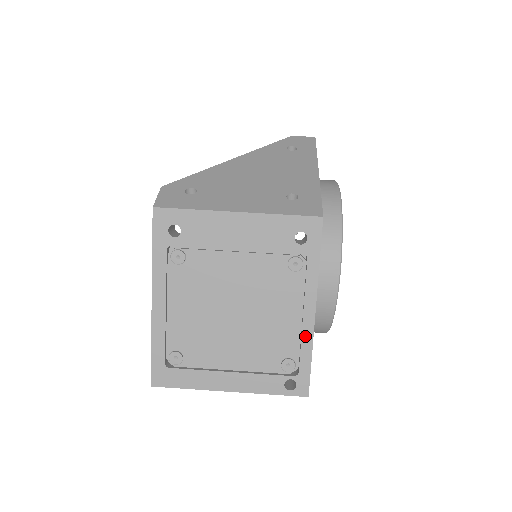
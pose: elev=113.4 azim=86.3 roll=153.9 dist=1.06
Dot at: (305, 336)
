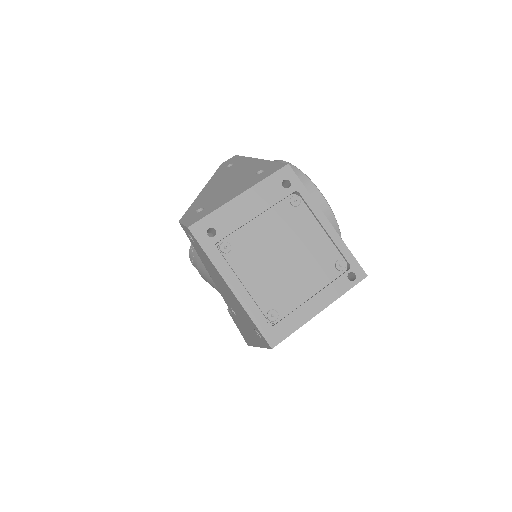
Dot at: (335, 239)
